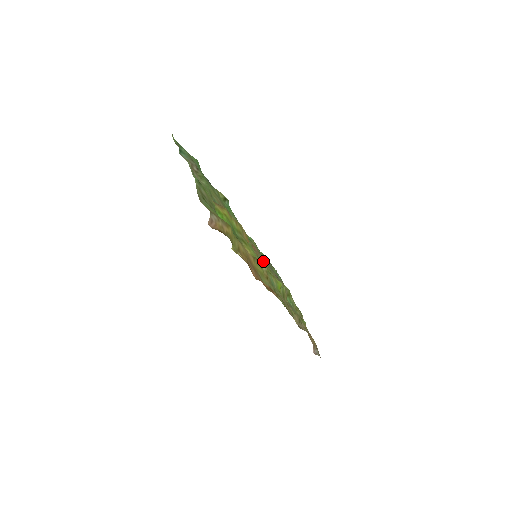
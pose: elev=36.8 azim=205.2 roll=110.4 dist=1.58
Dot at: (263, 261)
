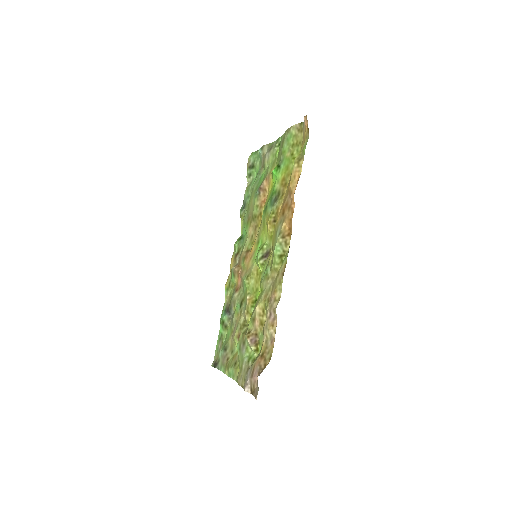
Dot at: (244, 287)
